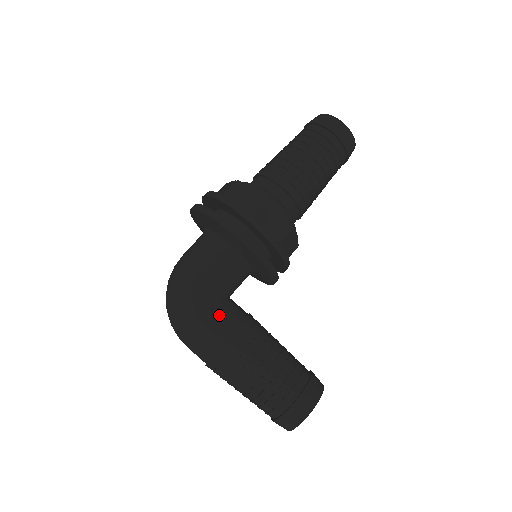
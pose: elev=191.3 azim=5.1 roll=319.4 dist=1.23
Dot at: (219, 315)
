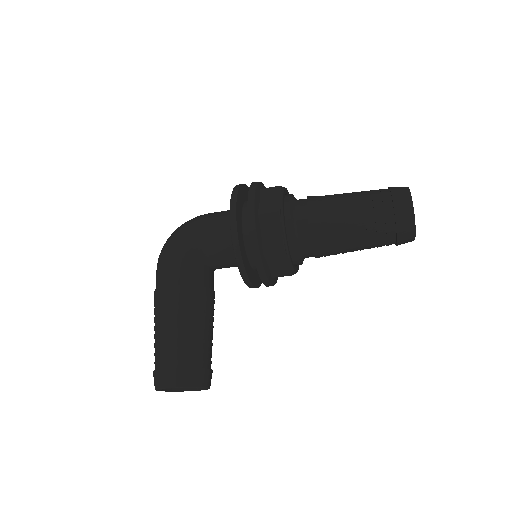
Dot at: (183, 266)
